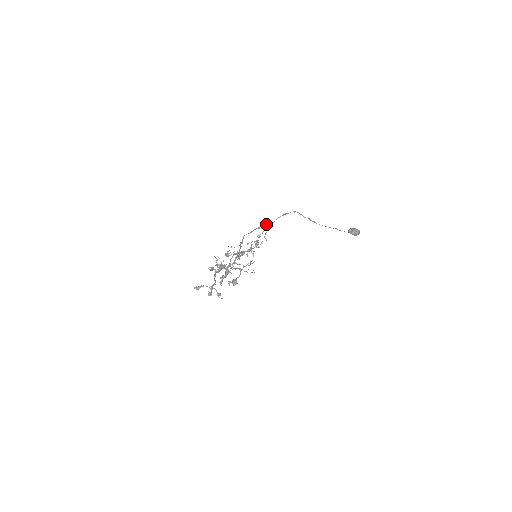
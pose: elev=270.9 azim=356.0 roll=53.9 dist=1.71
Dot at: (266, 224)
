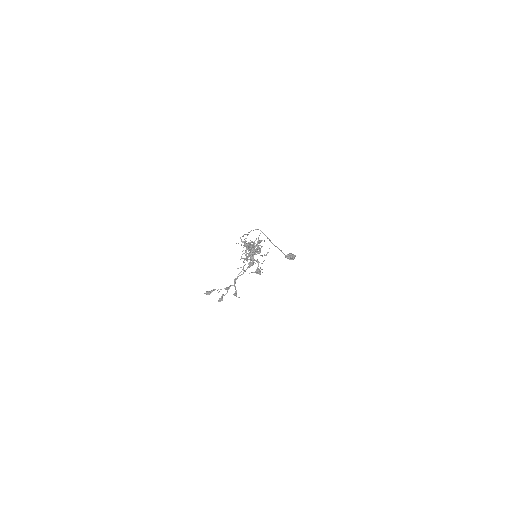
Dot at: occluded
